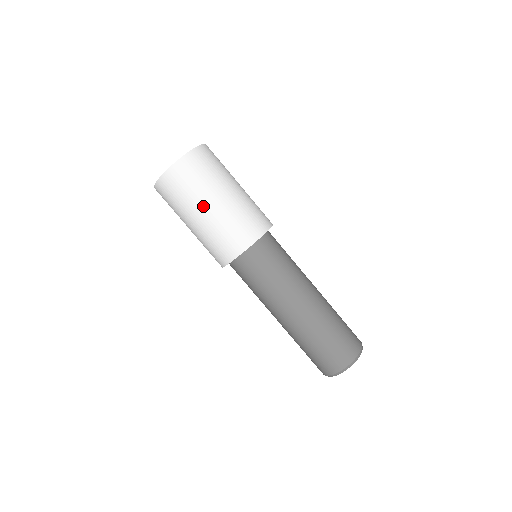
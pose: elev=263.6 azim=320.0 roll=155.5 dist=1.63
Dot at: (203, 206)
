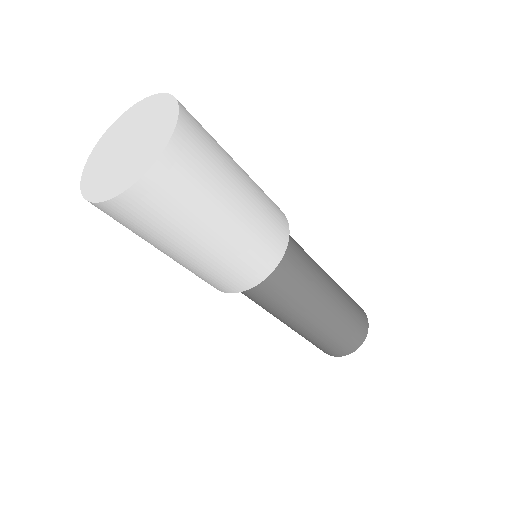
Dot at: (192, 242)
